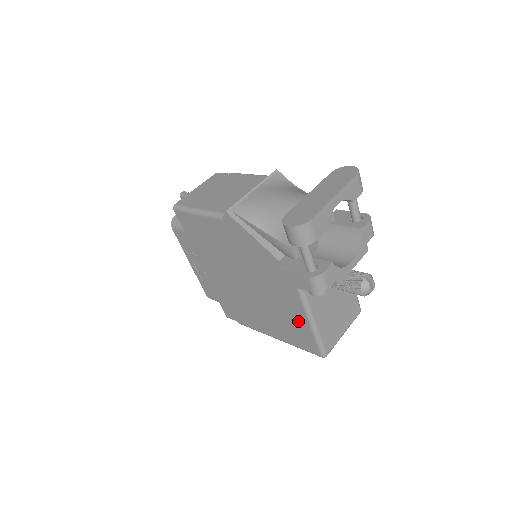
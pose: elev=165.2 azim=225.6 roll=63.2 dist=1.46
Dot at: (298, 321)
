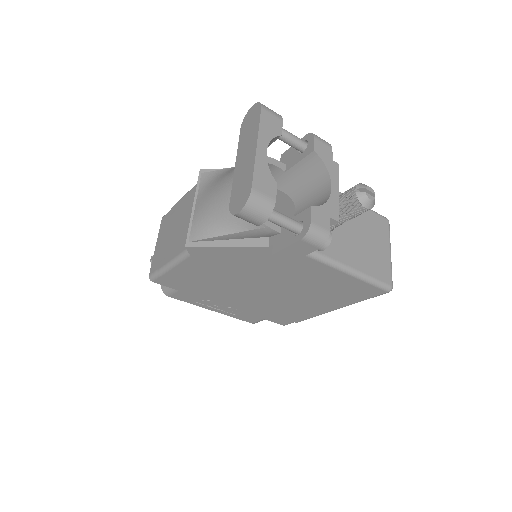
Dot at: (338, 281)
